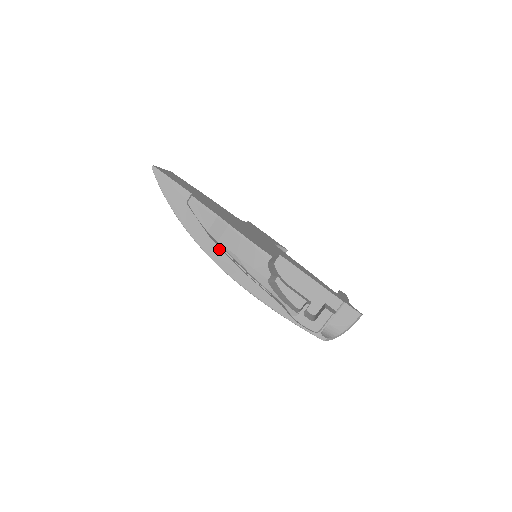
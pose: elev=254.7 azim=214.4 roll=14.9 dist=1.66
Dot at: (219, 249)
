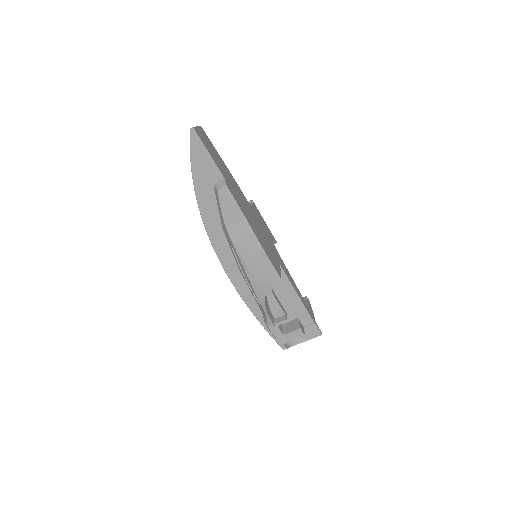
Dot at: (226, 243)
